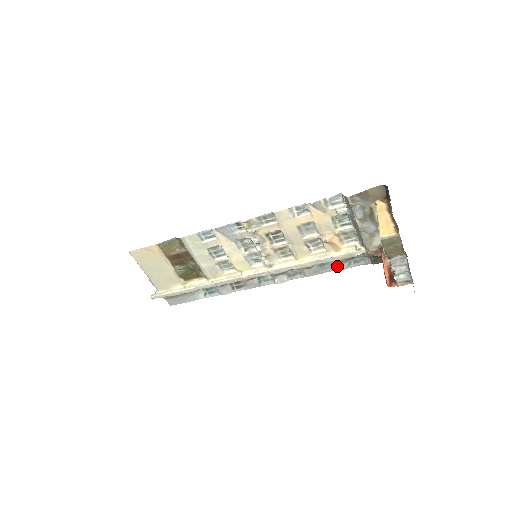
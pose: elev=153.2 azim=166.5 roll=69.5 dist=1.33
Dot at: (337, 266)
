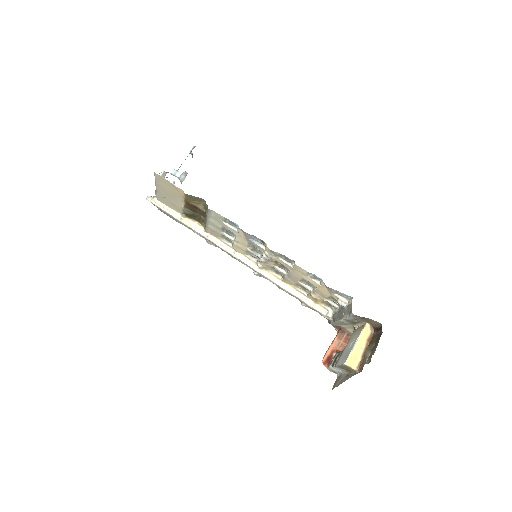
Dot at: occluded
